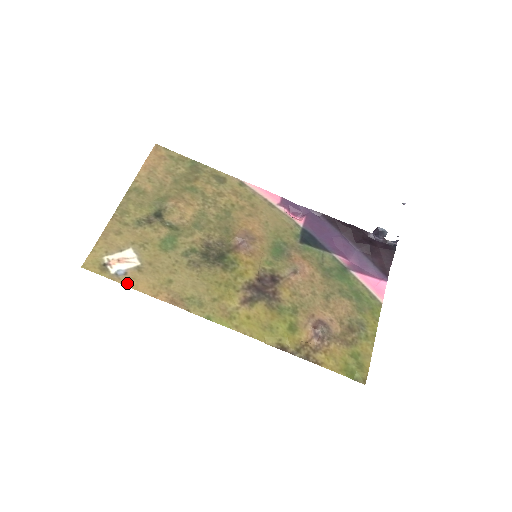
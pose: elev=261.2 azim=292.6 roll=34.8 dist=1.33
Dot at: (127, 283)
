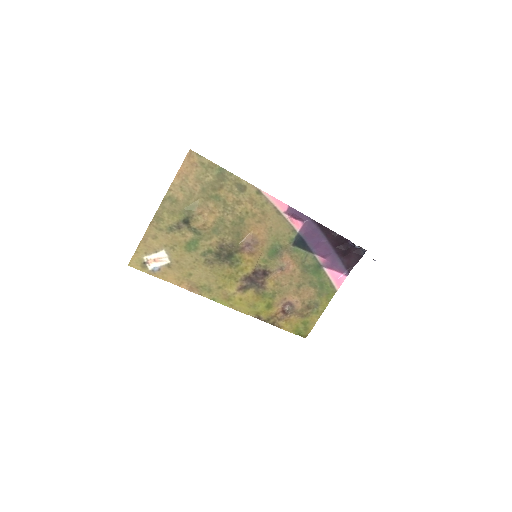
Dot at: (160, 276)
